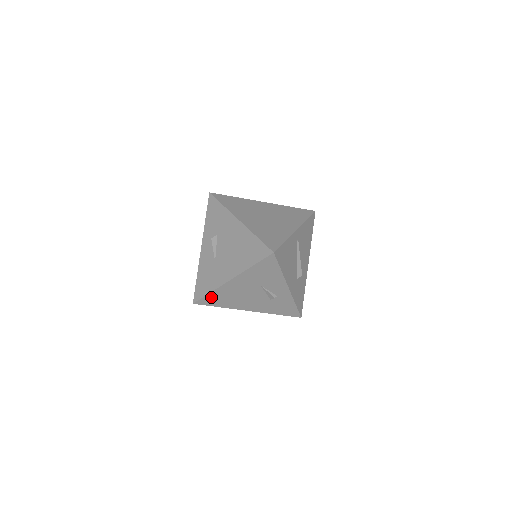
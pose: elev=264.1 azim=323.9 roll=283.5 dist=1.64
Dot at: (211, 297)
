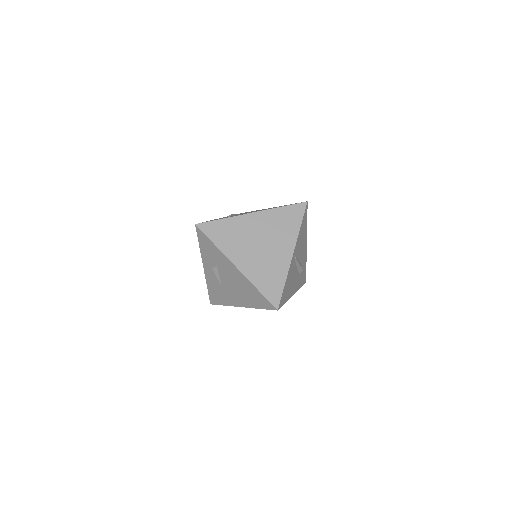
Dot at: occluded
